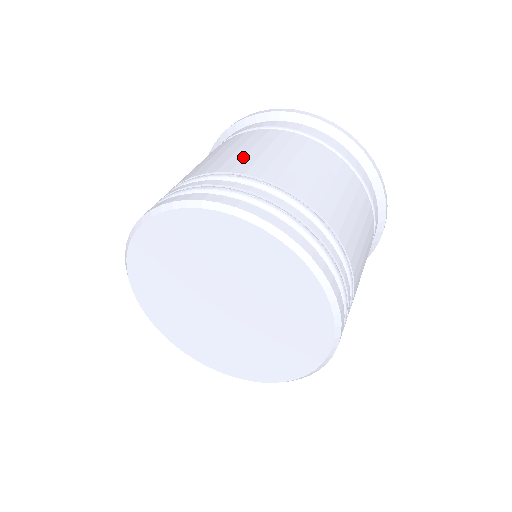
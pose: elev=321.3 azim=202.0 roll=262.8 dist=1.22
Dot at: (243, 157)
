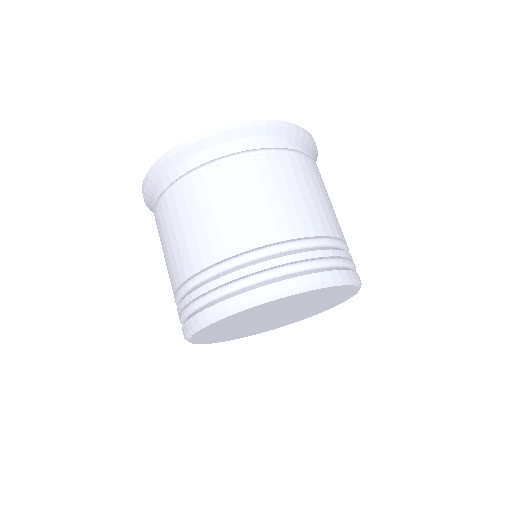
Dot at: (170, 263)
